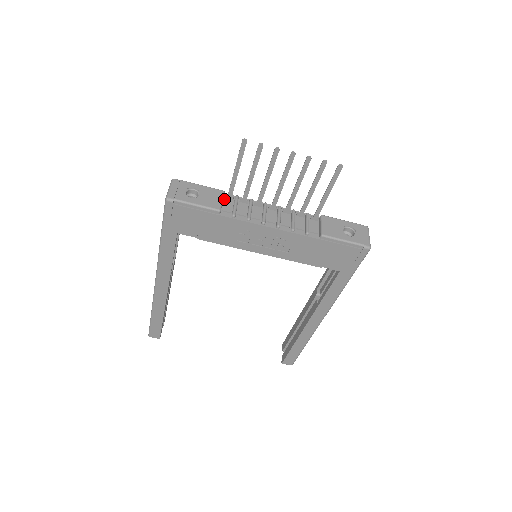
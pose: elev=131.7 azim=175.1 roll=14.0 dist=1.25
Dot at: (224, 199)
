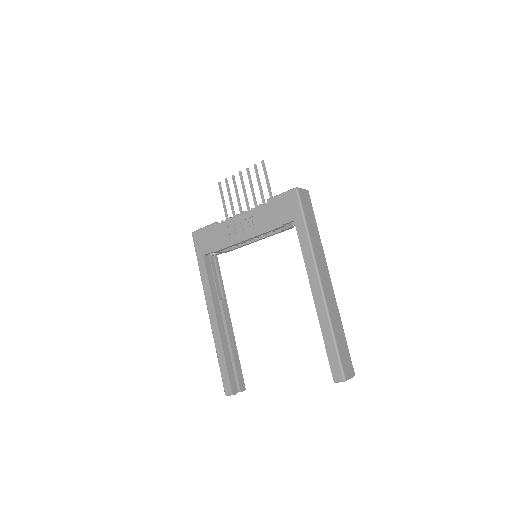
Dot at: occluded
